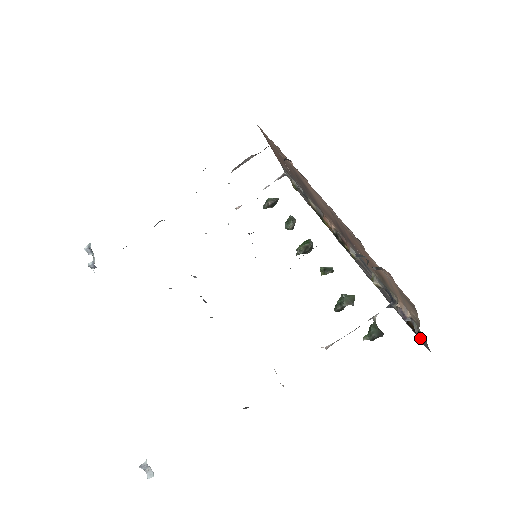
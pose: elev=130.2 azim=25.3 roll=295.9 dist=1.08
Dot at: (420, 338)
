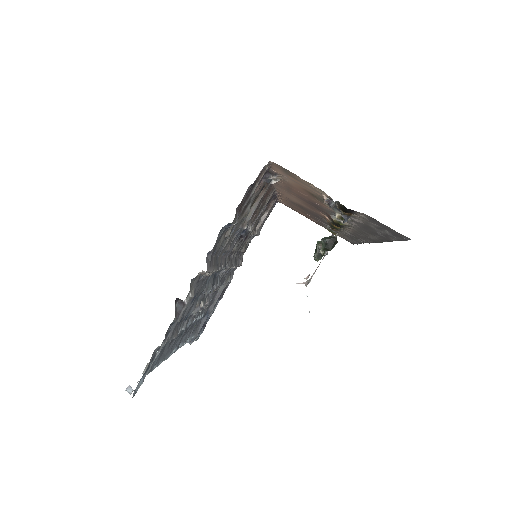
Dot at: (392, 233)
